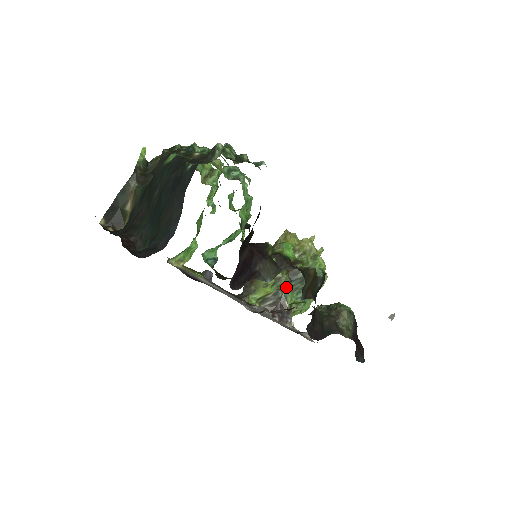
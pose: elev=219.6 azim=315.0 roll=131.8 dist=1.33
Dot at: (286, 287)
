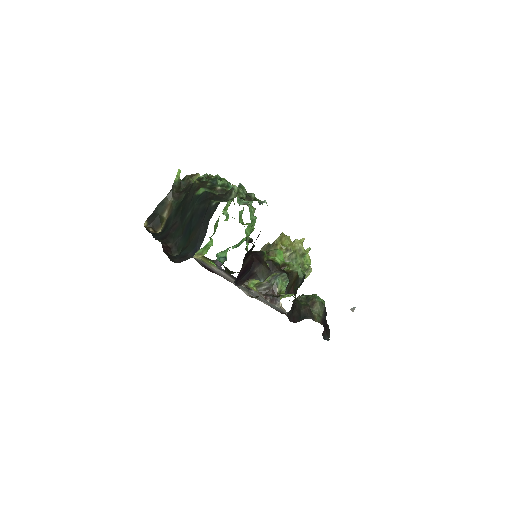
Dot at: (278, 277)
